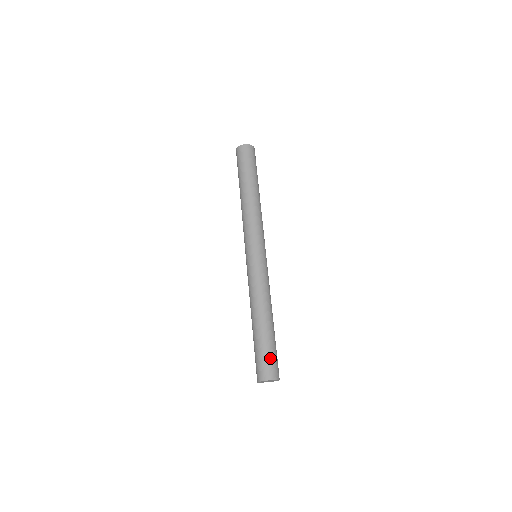
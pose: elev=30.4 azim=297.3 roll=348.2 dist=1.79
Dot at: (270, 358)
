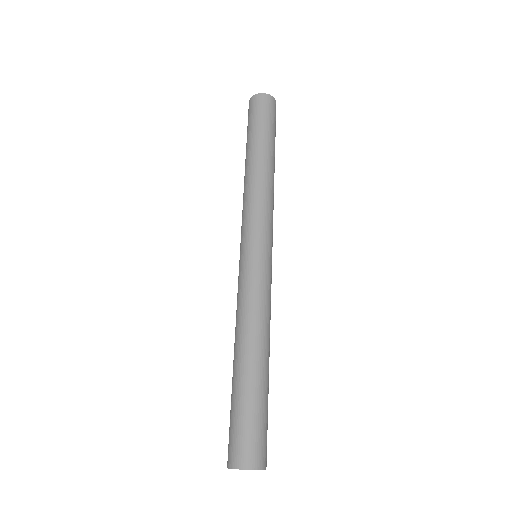
Dot at: (251, 428)
